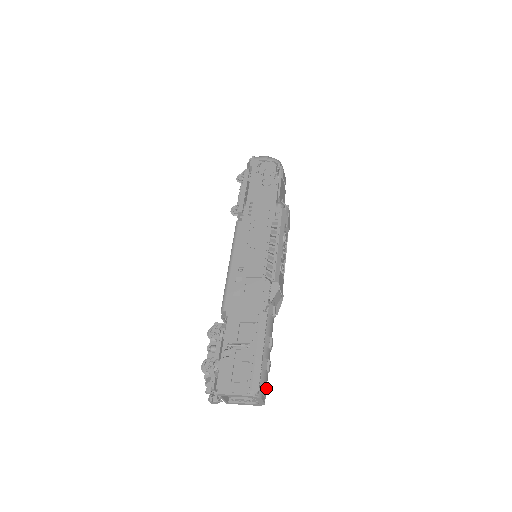
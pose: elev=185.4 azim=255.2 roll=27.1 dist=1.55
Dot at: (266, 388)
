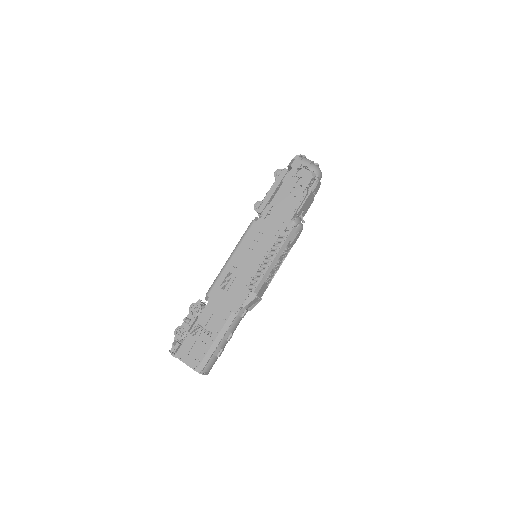
Dot at: (212, 366)
